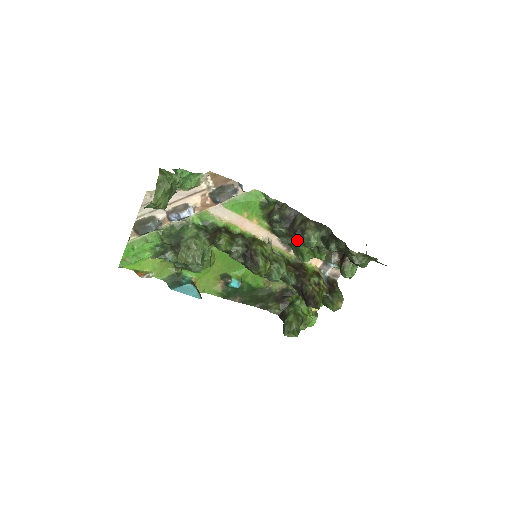
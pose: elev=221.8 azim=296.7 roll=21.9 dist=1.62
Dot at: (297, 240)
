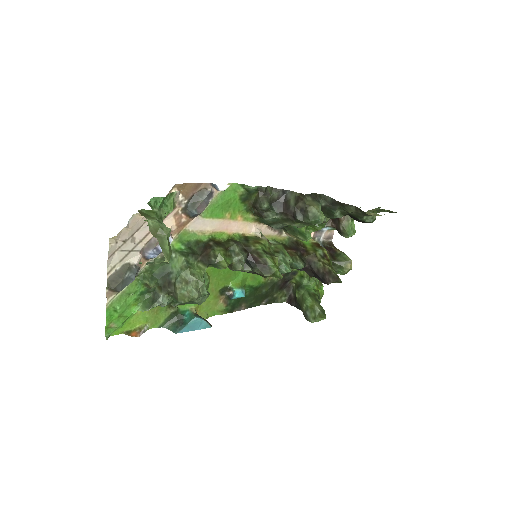
Dot at: (299, 222)
